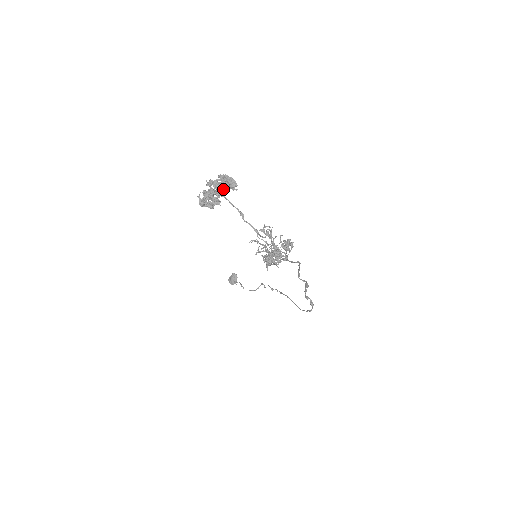
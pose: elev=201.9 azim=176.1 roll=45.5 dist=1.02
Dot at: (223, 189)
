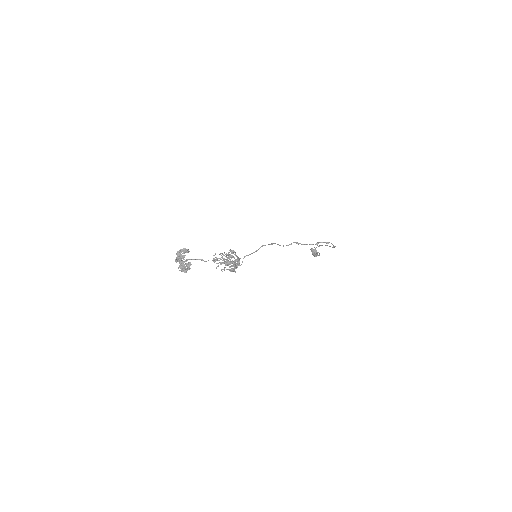
Dot at: (183, 258)
